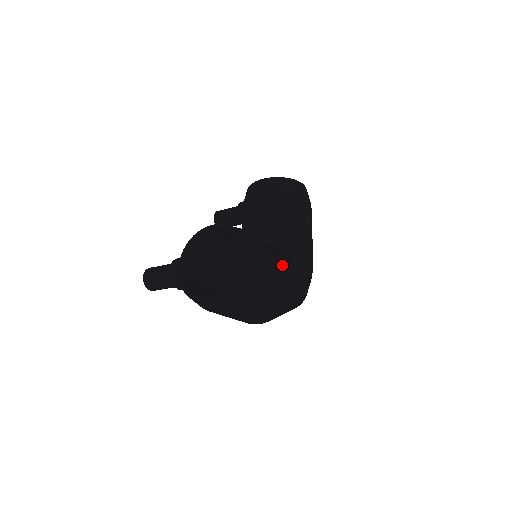
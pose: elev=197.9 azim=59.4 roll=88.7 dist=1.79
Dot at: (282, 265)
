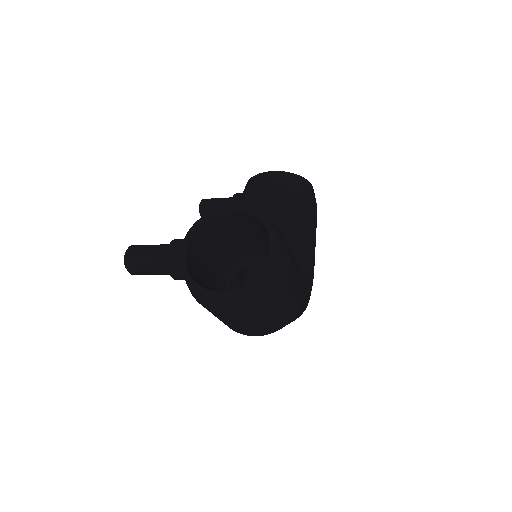
Dot at: (299, 270)
